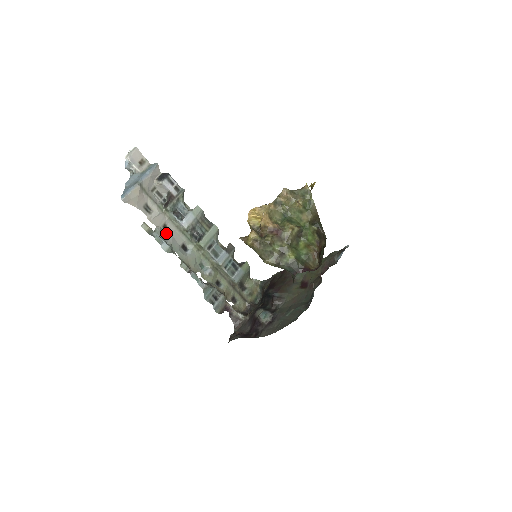
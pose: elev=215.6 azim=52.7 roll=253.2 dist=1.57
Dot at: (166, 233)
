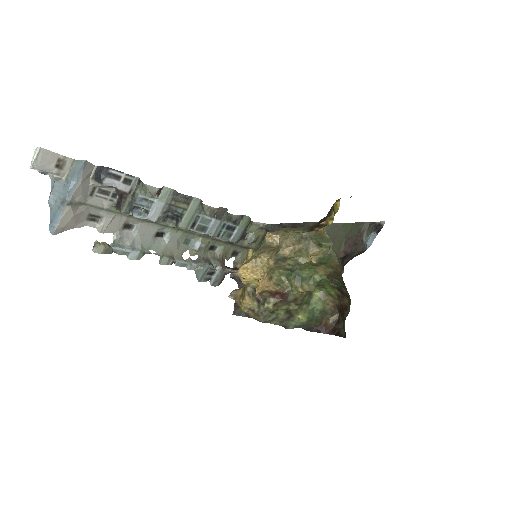
Dot at: (130, 232)
